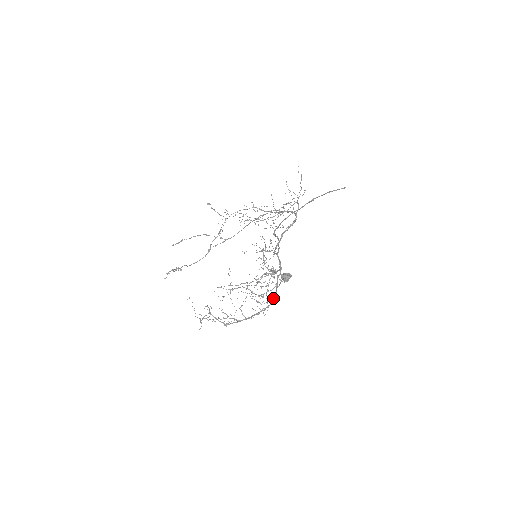
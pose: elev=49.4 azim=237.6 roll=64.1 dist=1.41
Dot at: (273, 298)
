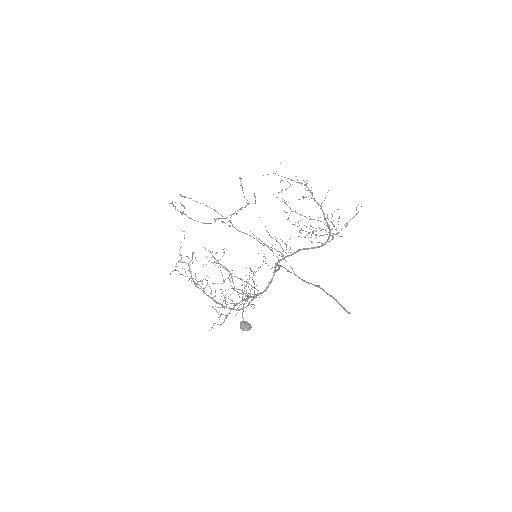
Dot at: occluded
